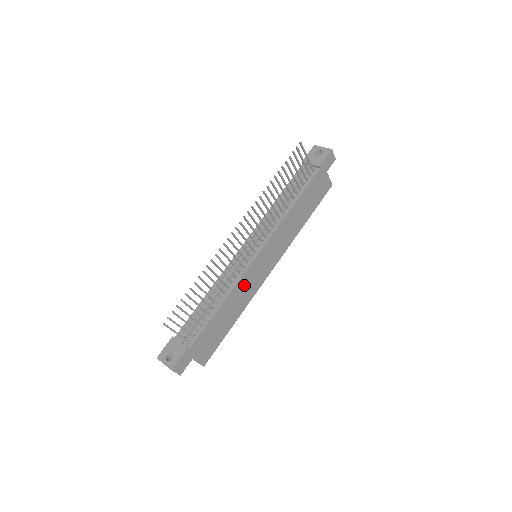
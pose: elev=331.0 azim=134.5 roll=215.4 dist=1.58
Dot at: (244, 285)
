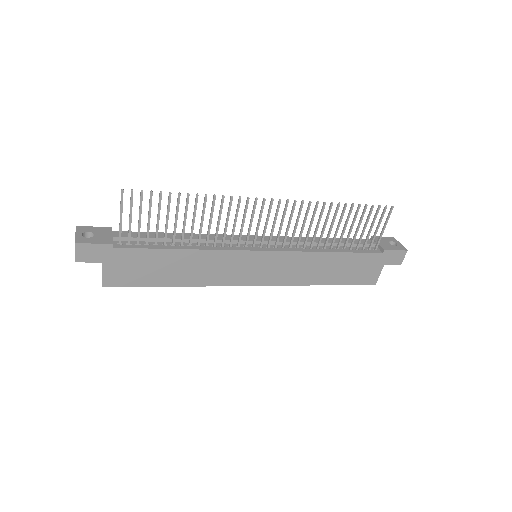
Dot at: (220, 262)
